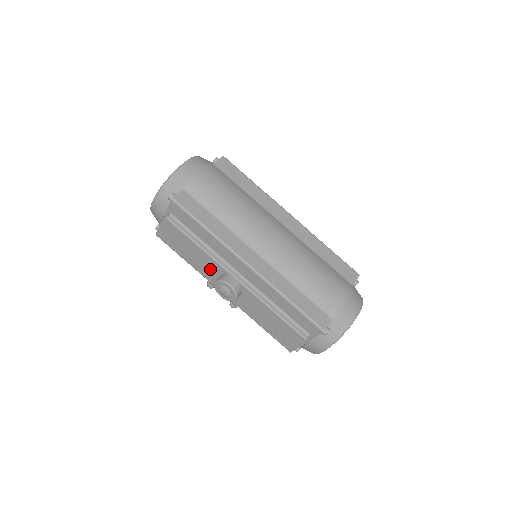
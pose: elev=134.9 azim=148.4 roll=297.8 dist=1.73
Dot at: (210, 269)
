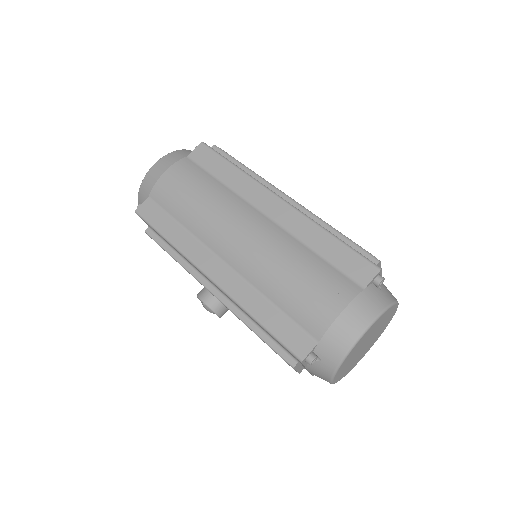
Dot at: occluded
